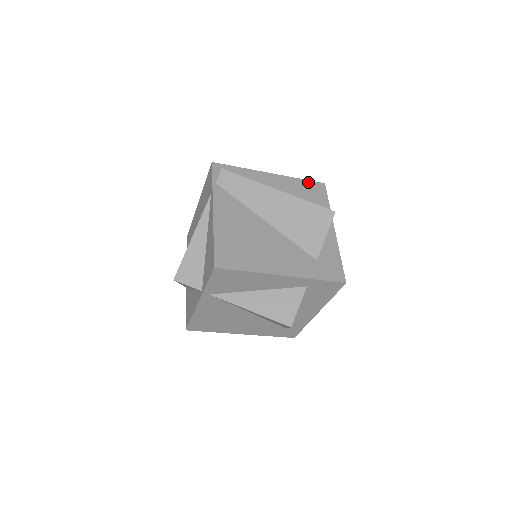
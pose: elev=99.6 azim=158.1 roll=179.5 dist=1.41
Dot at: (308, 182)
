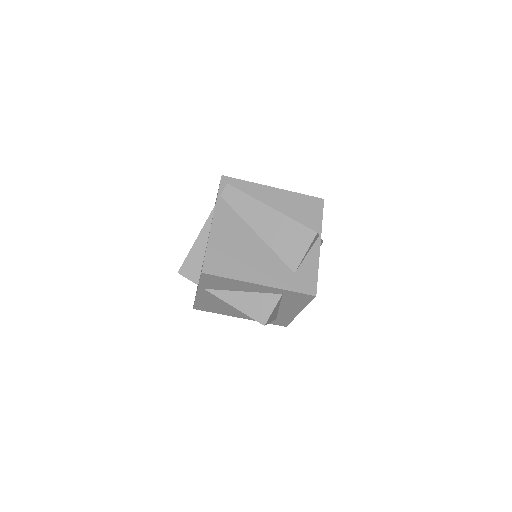
Dot at: (308, 197)
